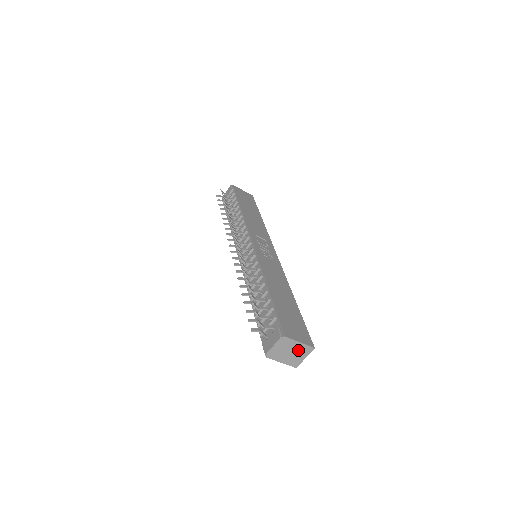
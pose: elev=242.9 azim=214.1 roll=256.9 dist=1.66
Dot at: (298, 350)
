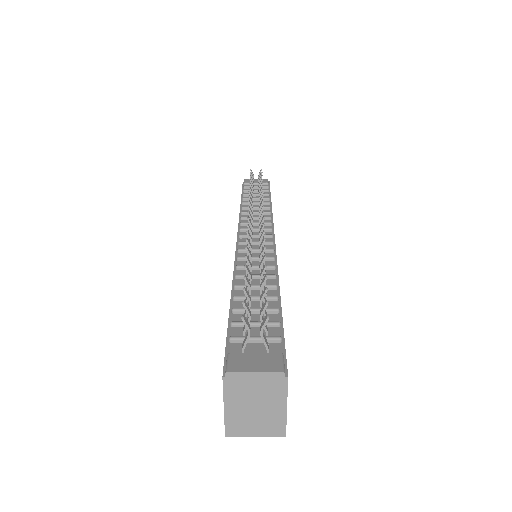
Dot at: (267, 415)
